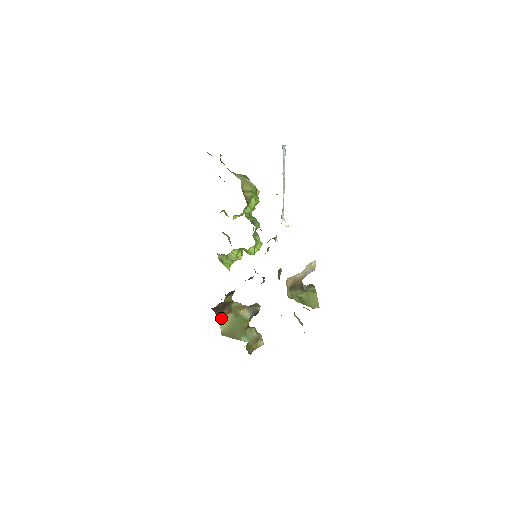
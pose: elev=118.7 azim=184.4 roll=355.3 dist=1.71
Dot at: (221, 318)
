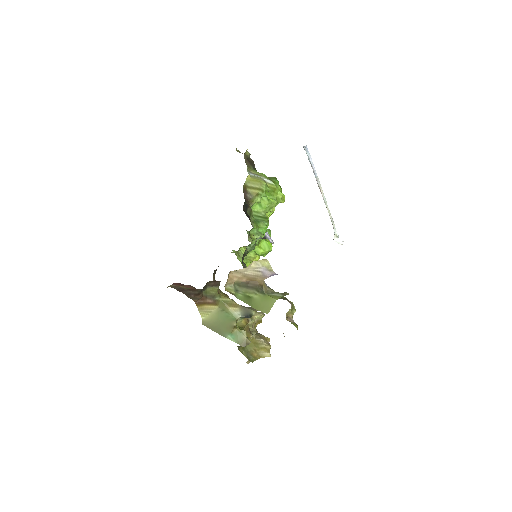
Dot at: (202, 306)
